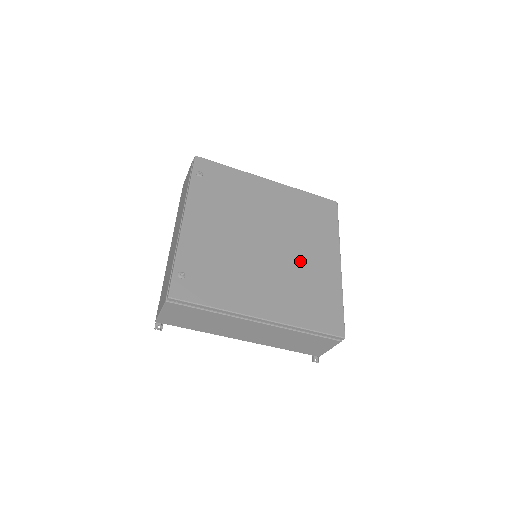
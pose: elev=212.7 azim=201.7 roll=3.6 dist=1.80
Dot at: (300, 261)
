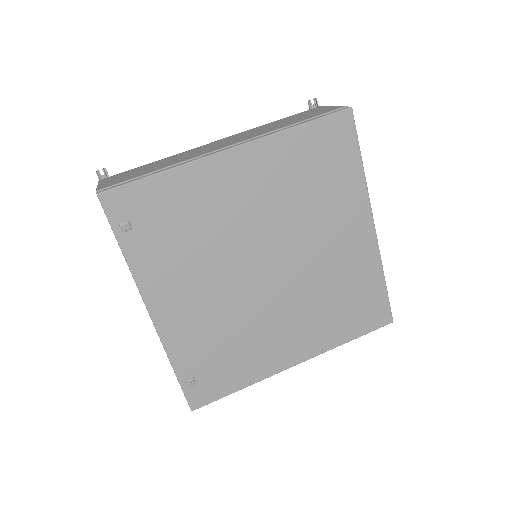
Dot at: (319, 263)
